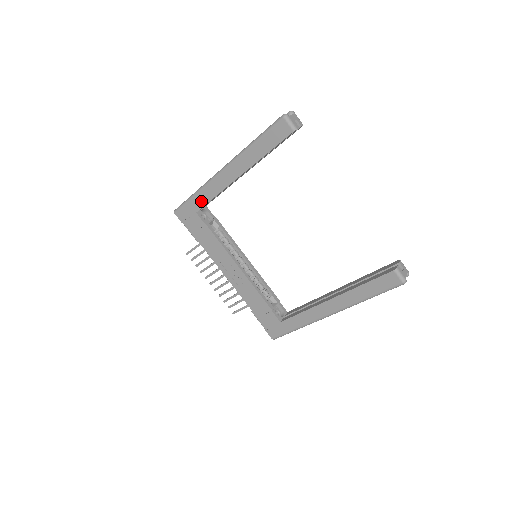
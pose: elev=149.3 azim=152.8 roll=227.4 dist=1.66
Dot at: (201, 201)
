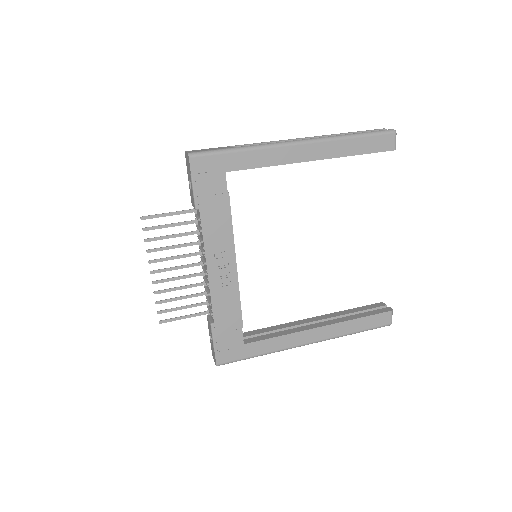
Dot at: (244, 162)
